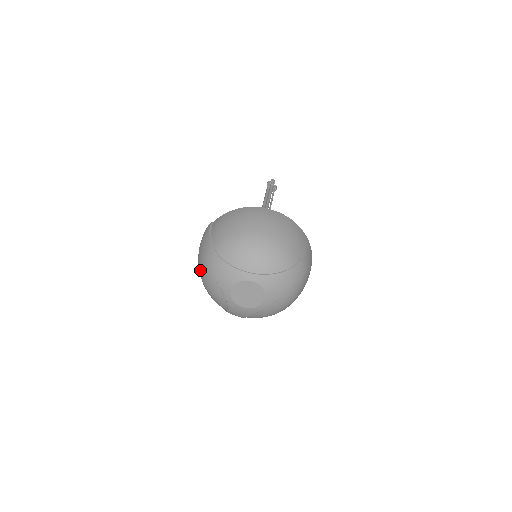
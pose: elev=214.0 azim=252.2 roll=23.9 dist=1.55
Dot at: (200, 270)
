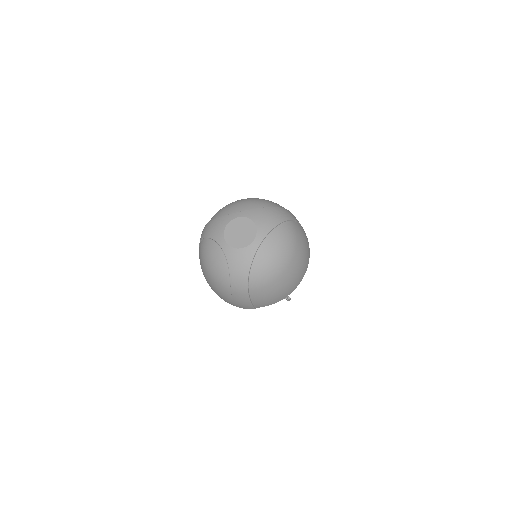
Dot at: (200, 258)
